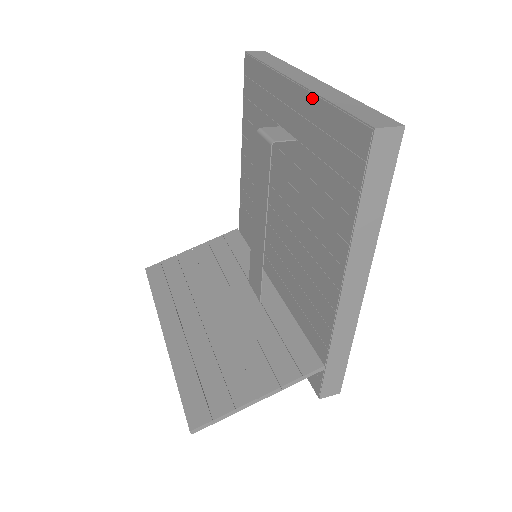
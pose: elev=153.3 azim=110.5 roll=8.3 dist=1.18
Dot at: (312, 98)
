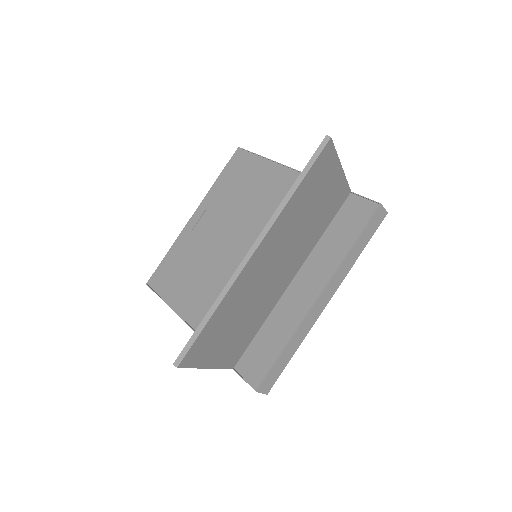
Dot at: (208, 195)
